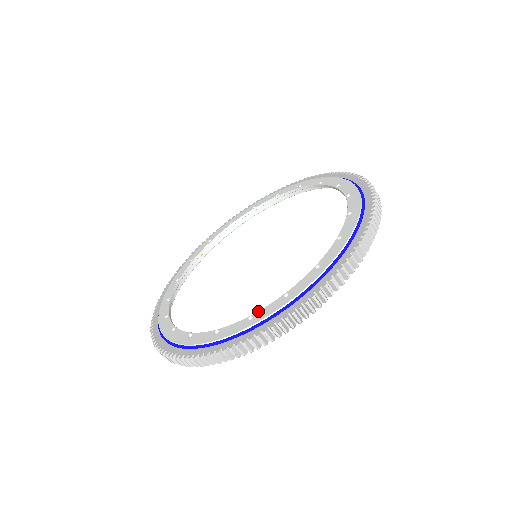
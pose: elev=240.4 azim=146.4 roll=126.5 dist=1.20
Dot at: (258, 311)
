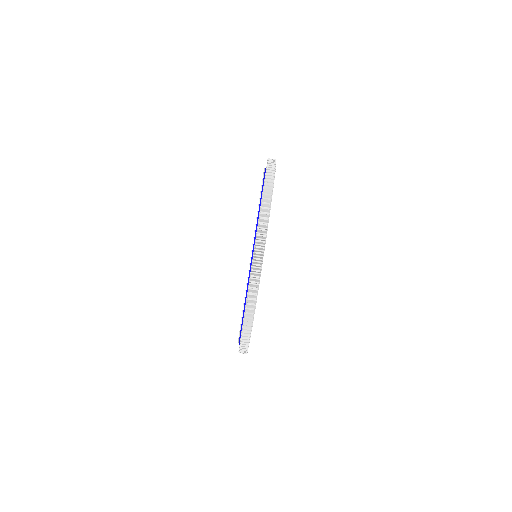
Dot at: occluded
